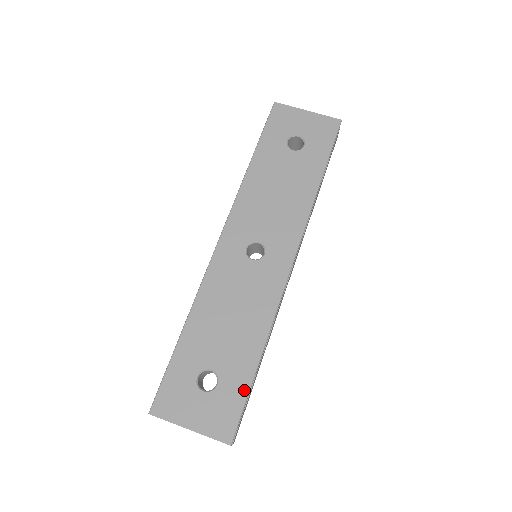
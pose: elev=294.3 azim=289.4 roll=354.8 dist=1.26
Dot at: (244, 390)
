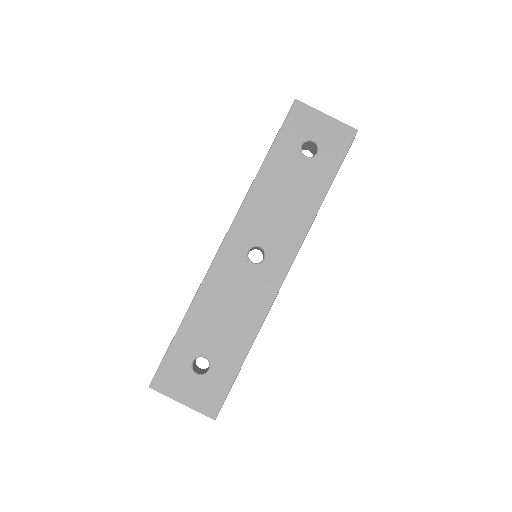
Dot at: (231, 378)
